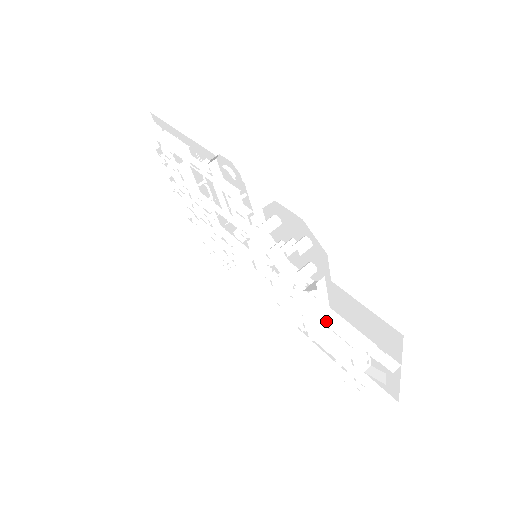
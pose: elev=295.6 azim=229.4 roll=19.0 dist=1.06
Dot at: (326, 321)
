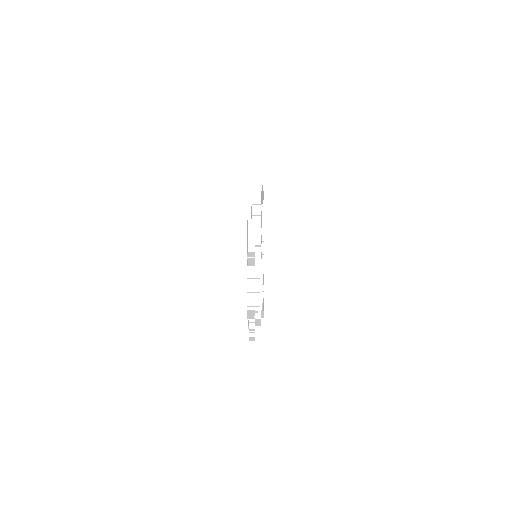
Dot at: (250, 262)
